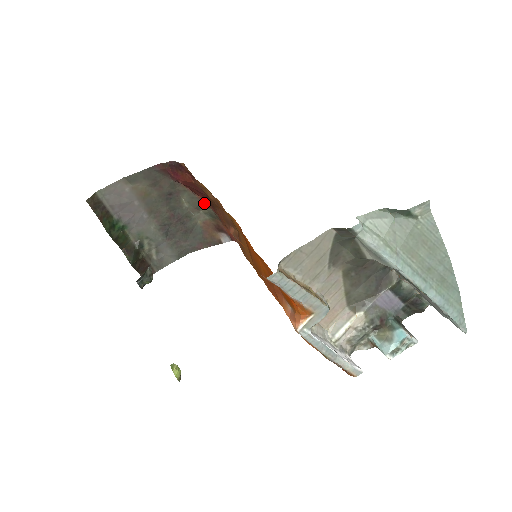
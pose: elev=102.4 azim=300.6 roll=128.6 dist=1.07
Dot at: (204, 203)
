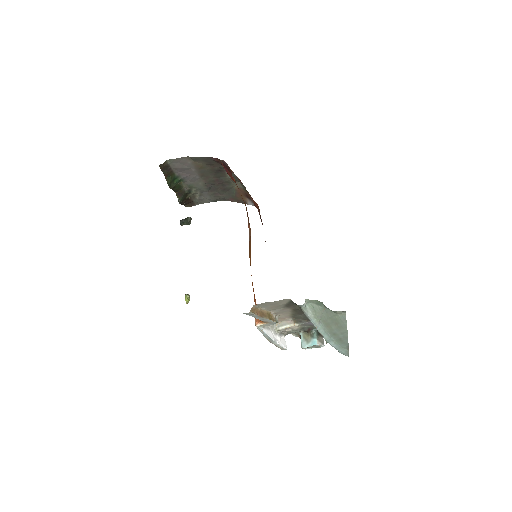
Dot at: (241, 183)
